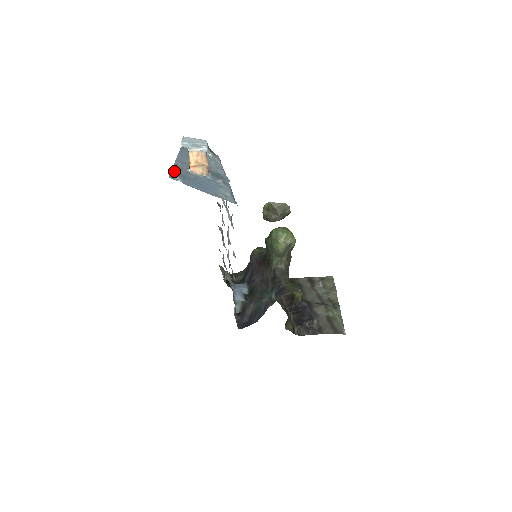
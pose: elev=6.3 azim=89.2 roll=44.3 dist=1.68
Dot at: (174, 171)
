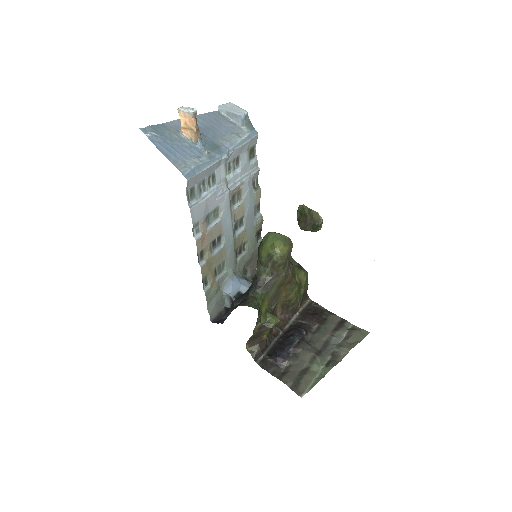
Dot at: (158, 126)
